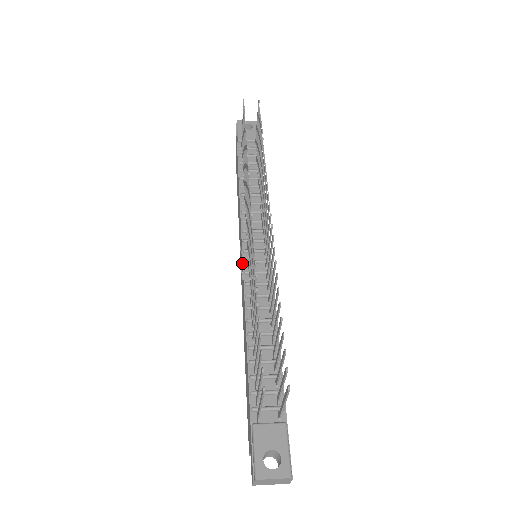
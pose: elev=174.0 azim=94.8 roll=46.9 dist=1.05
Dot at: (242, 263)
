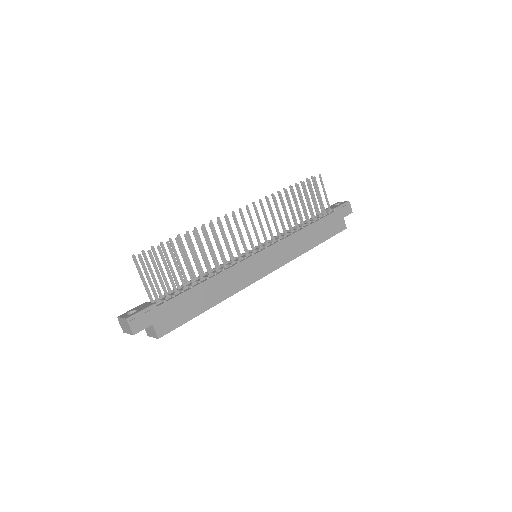
Dot at: occluded
